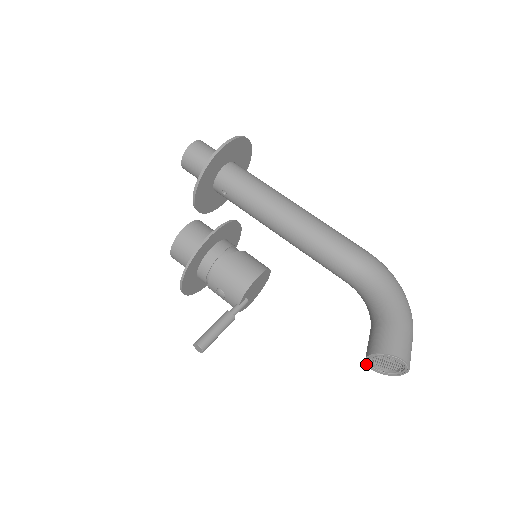
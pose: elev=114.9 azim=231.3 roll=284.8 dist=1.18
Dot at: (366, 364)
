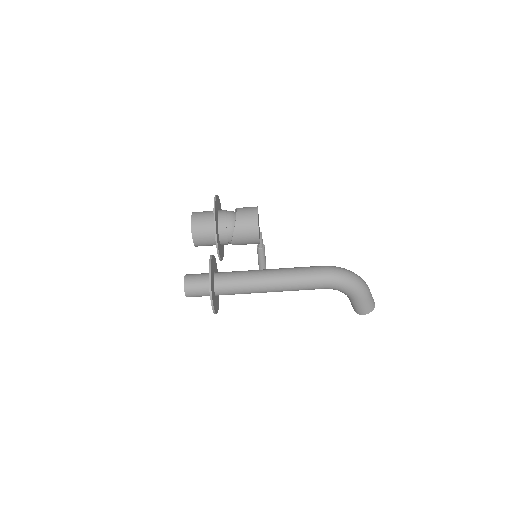
Dot at: occluded
